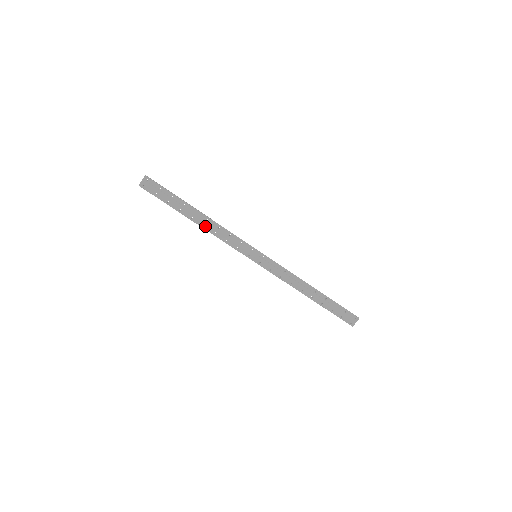
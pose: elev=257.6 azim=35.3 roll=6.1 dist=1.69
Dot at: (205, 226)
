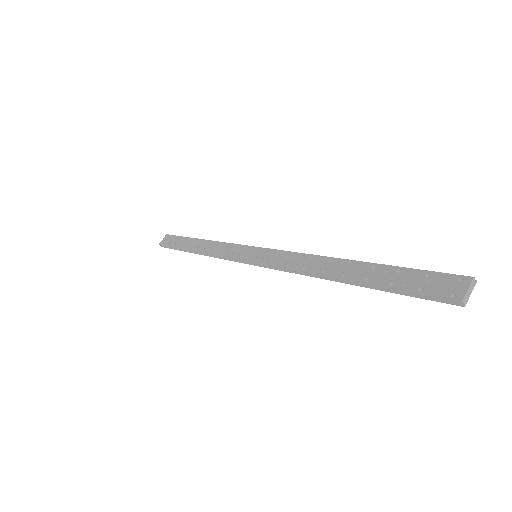
Dot at: (203, 250)
